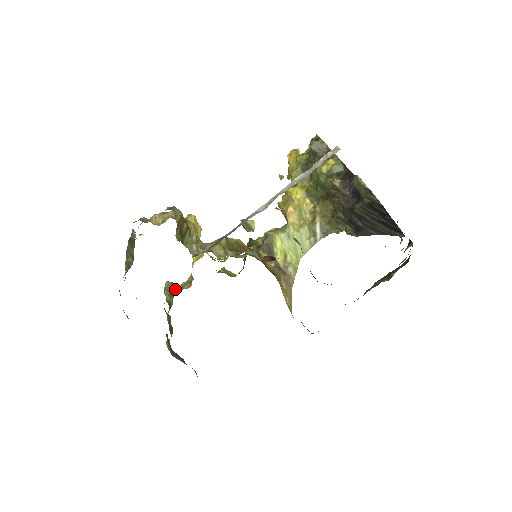
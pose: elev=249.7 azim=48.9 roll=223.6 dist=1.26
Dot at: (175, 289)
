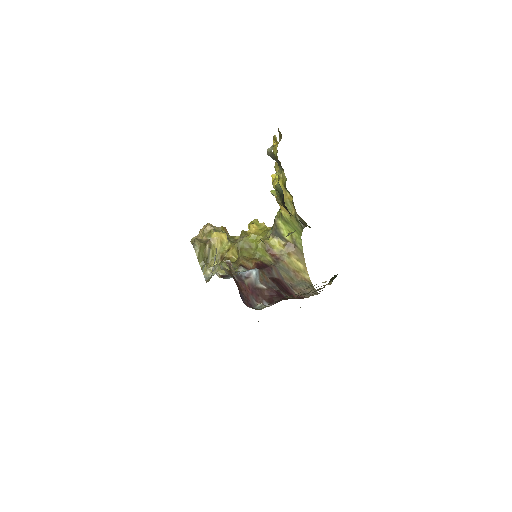
Dot at: occluded
